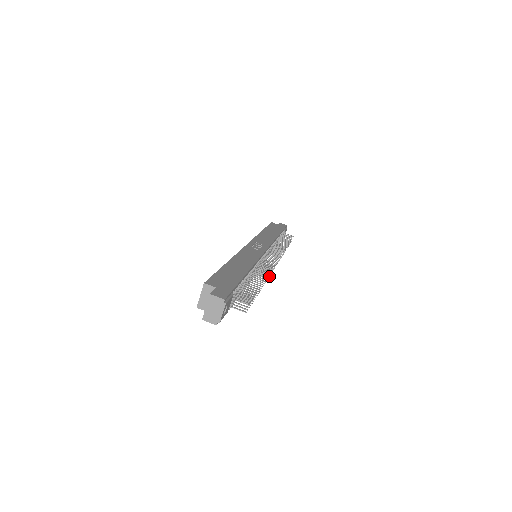
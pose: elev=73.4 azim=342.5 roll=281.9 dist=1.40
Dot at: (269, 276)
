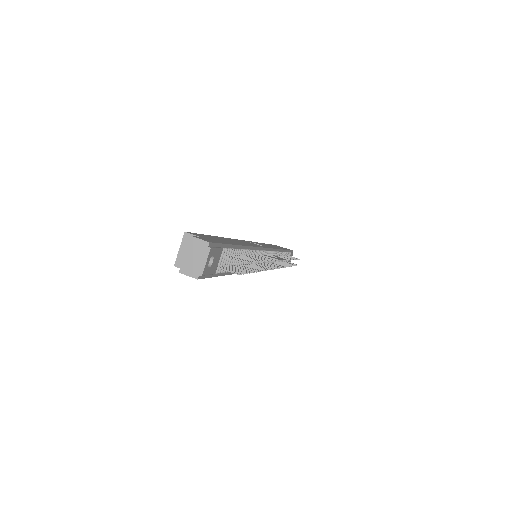
Dot at: (271, 269)
